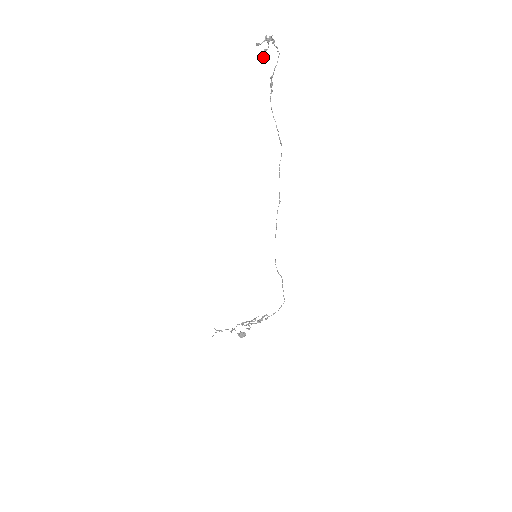
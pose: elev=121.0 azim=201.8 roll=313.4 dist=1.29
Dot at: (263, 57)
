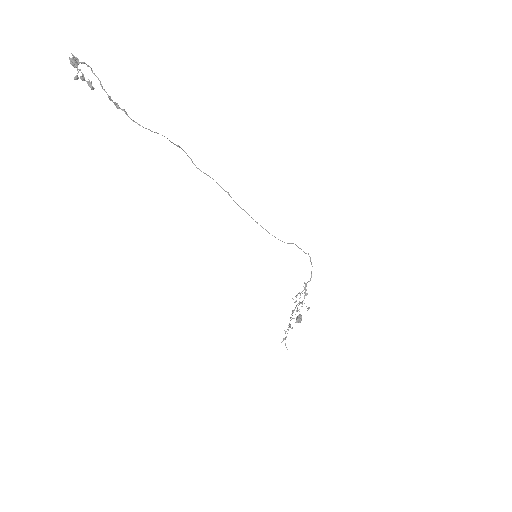
Dot at: (89, 86)
